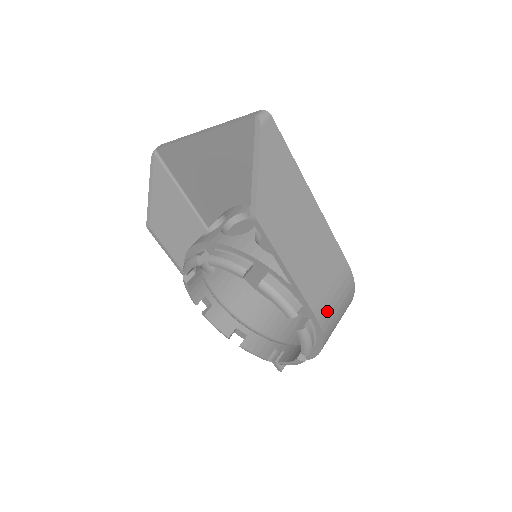
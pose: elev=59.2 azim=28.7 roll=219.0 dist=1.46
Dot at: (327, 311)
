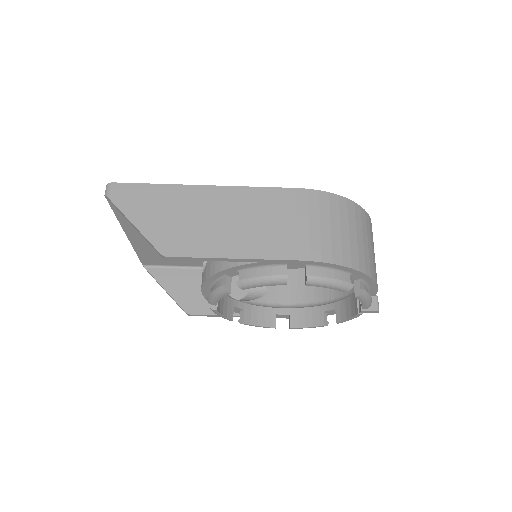
Dot at: (314, 244)
